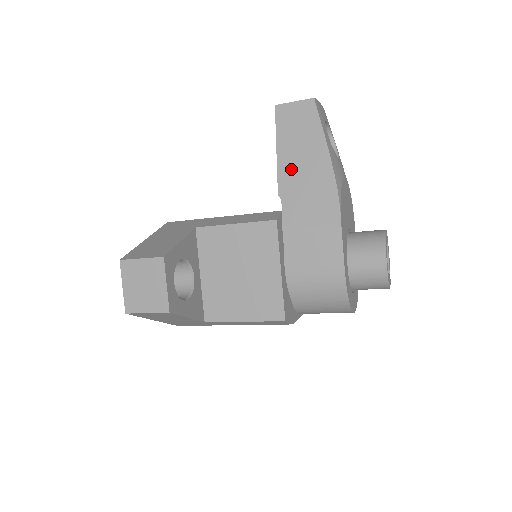
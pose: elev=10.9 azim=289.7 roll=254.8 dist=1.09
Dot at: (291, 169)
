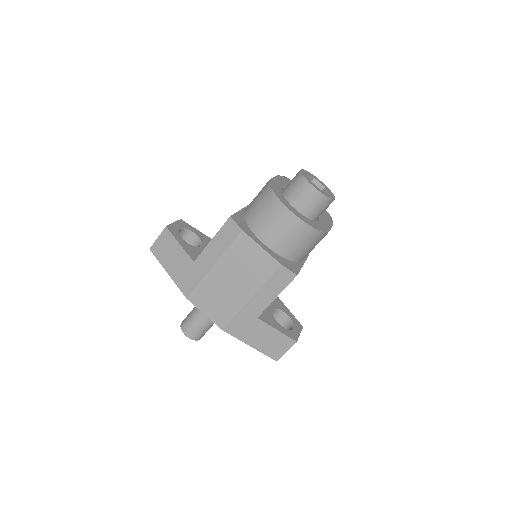
Dot at: occluded
